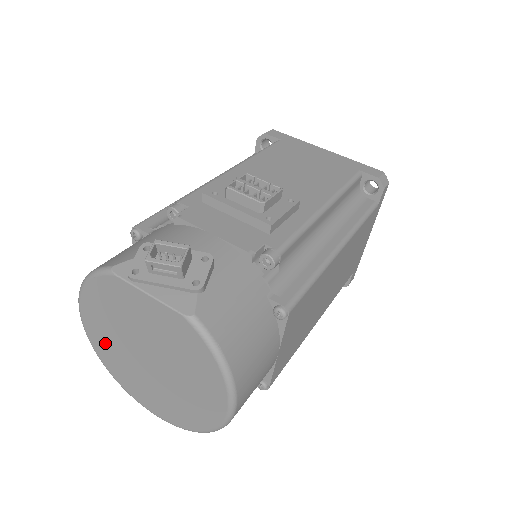
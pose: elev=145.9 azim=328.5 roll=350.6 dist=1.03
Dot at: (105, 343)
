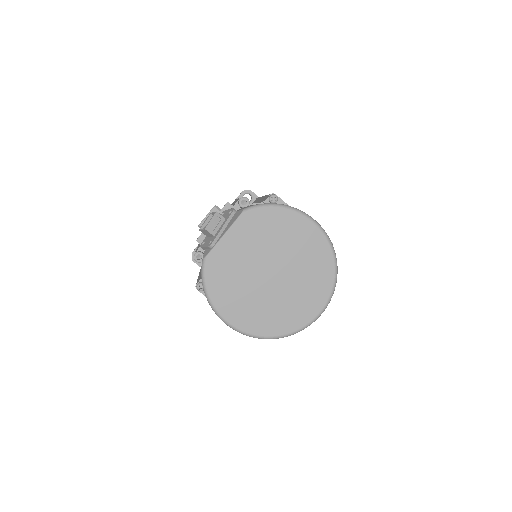
Dot at: (256, 315)
